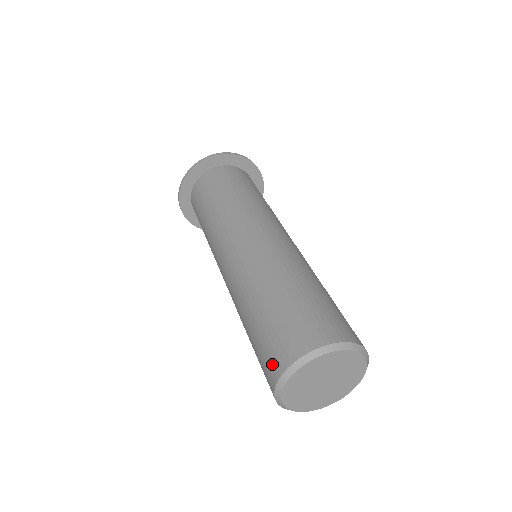
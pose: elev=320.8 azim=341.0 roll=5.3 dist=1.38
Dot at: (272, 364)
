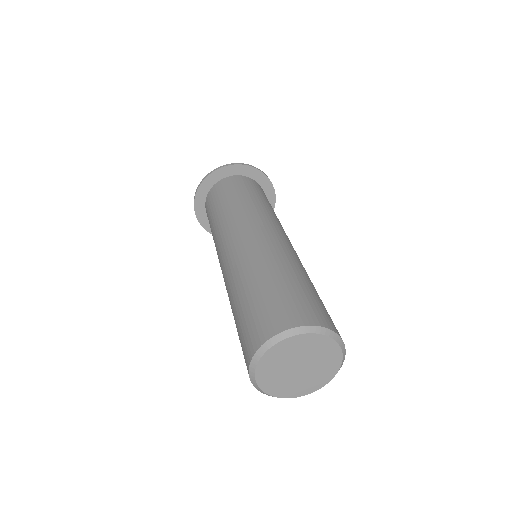
Dot at: (284, 317)
